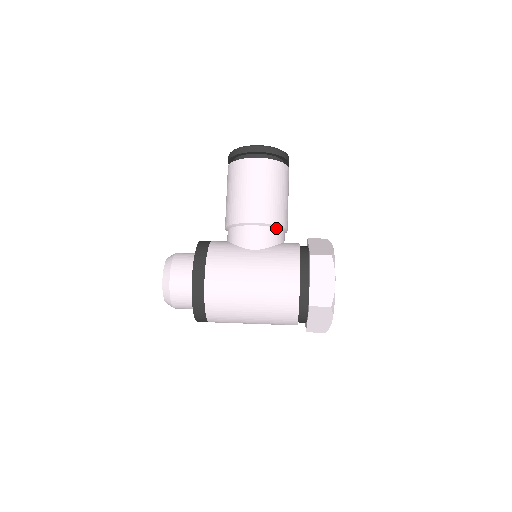
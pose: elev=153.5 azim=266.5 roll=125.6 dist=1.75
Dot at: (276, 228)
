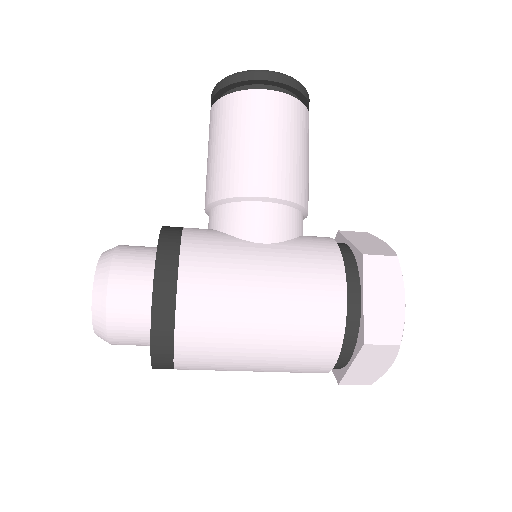
Dot at: (296, 209)
